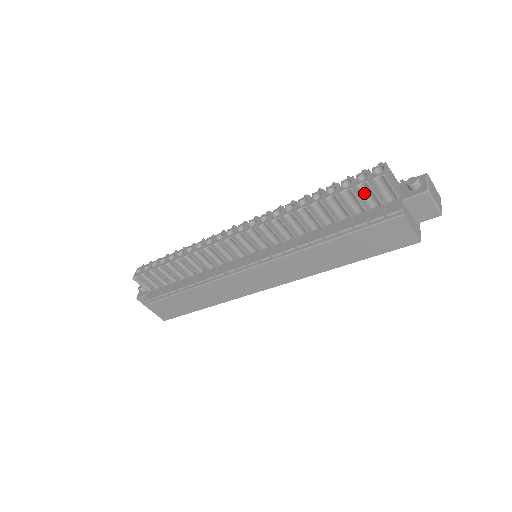
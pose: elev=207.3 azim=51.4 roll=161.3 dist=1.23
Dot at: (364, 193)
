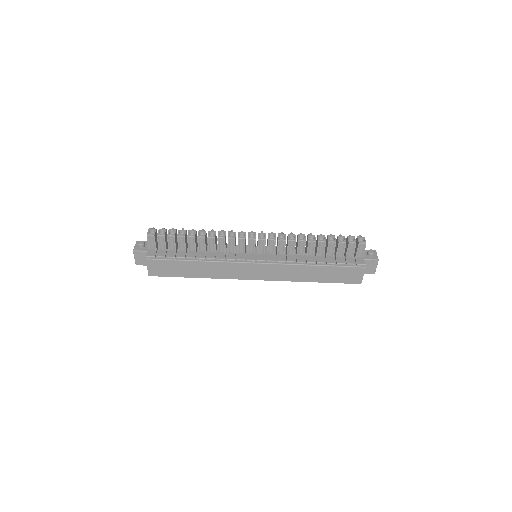
Dot at: (349, 248)
